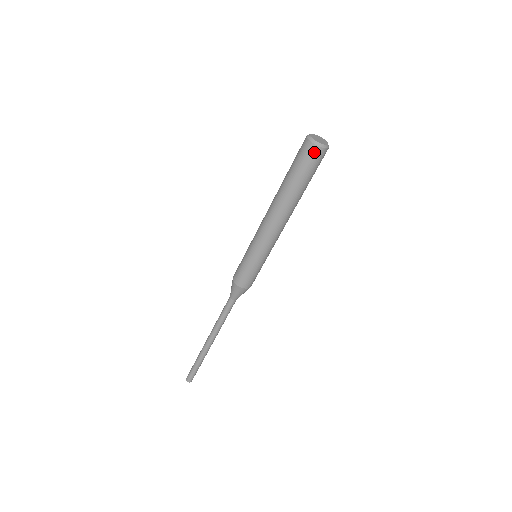
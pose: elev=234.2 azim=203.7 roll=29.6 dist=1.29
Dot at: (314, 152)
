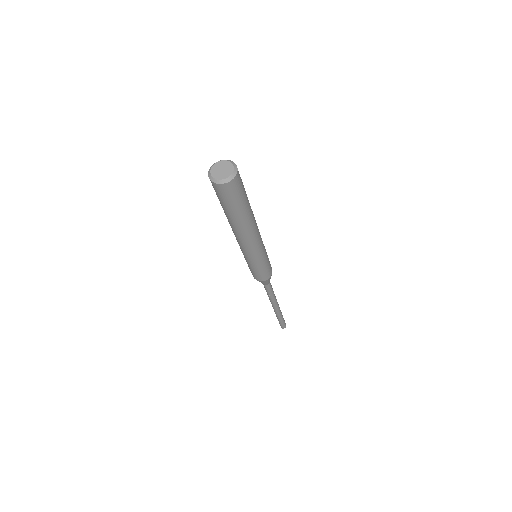
Dot at: (224, 189)
